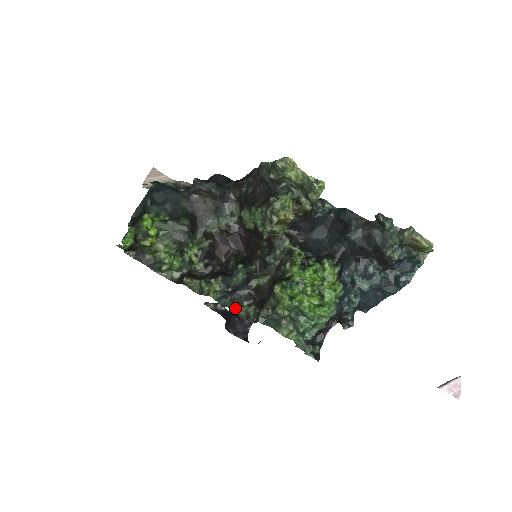
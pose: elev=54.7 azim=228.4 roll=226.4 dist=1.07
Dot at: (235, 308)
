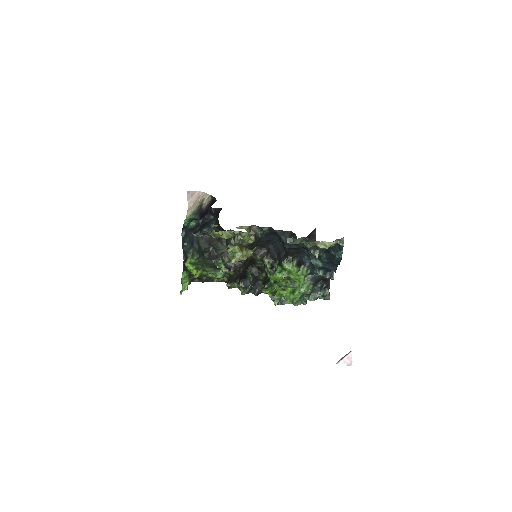
Dot at: (261, 292)
